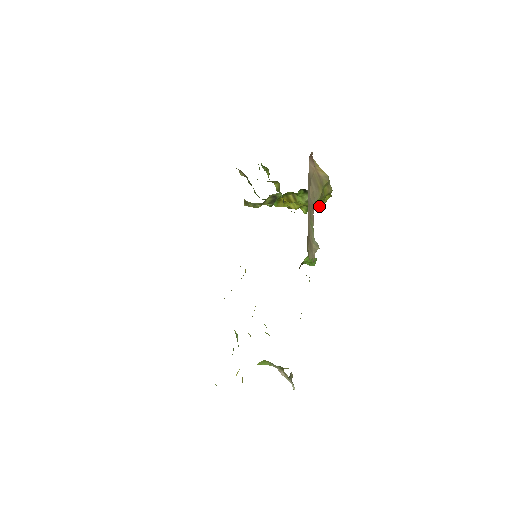
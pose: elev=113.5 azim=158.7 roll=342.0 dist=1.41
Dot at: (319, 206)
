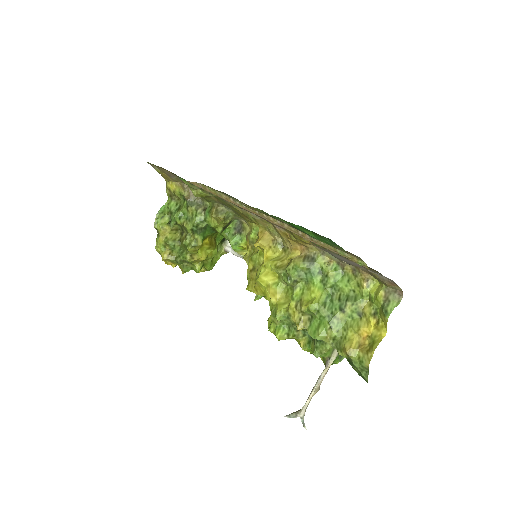
Dot at: occluded
